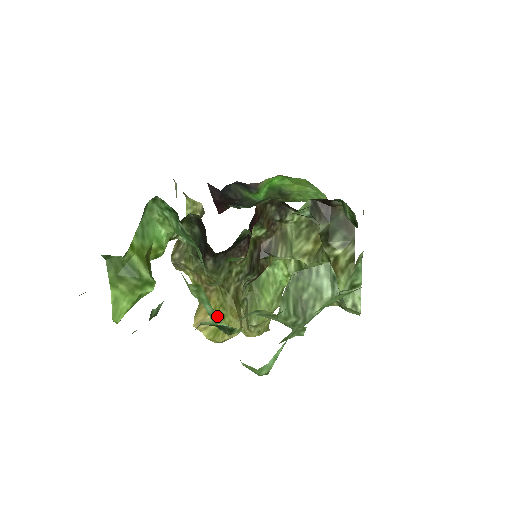
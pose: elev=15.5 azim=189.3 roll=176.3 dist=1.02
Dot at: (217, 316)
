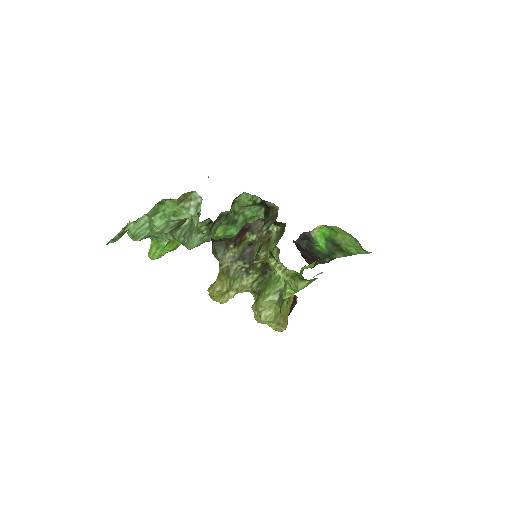
Dot at: occluded
